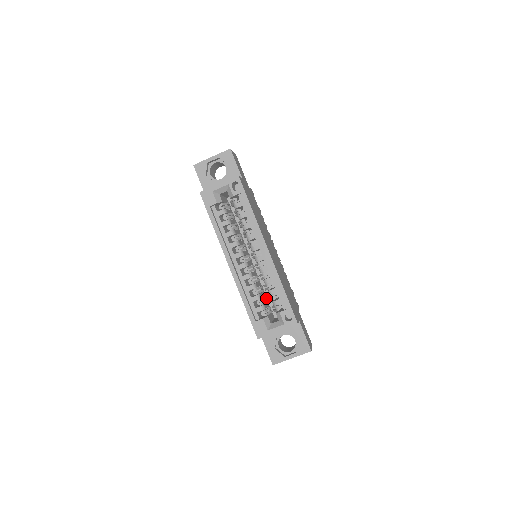
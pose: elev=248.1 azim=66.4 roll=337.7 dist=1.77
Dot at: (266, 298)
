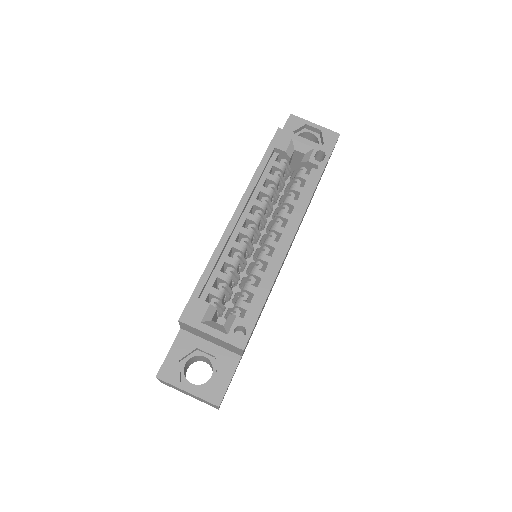
Dot at: (232, 293)
